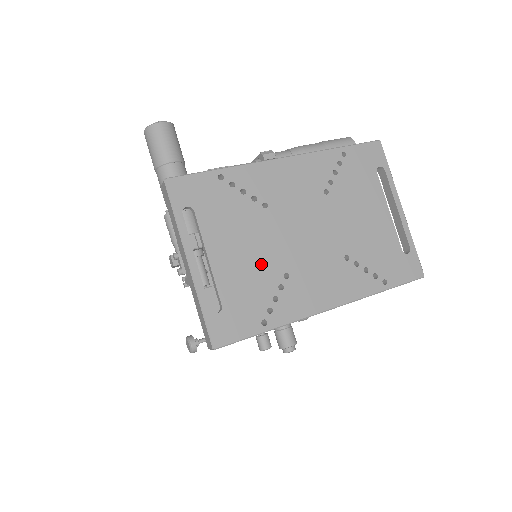
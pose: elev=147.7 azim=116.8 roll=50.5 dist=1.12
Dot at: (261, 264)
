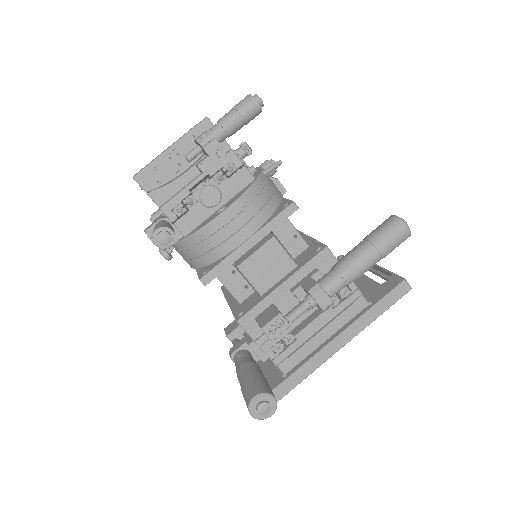
Dot at: occluded
